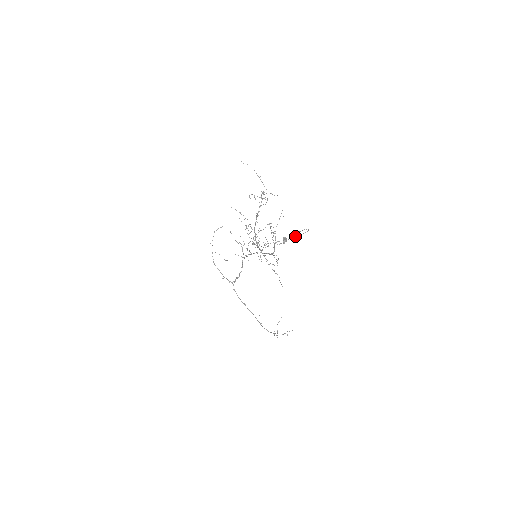
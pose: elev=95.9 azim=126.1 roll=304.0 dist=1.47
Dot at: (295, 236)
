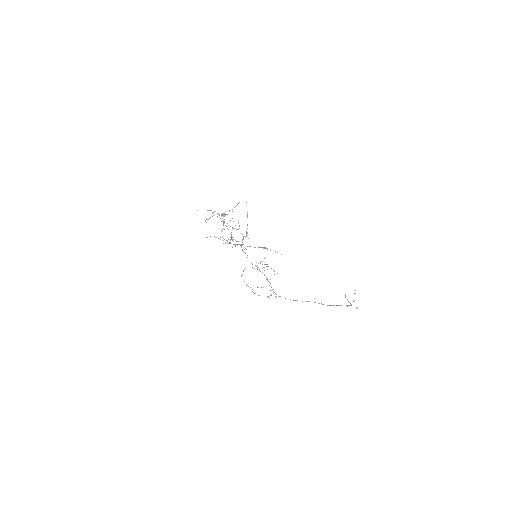
Dot at: (247, 214)
